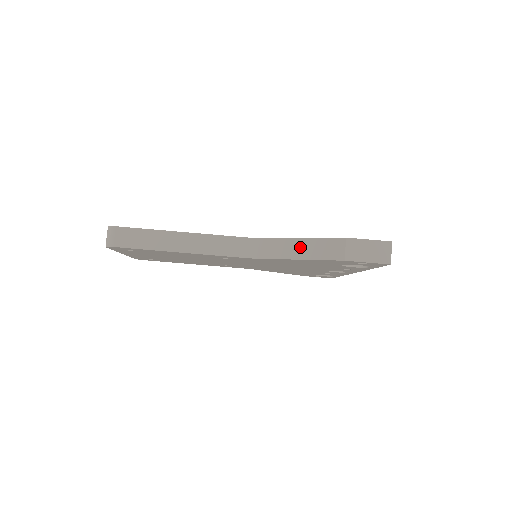
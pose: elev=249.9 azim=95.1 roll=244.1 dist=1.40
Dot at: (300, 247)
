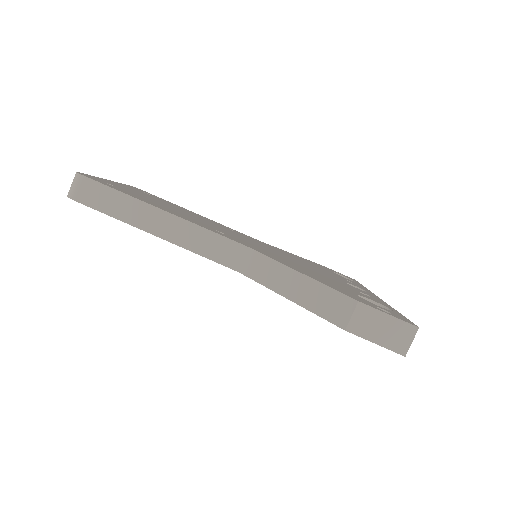
Dot at: (298, 285)
